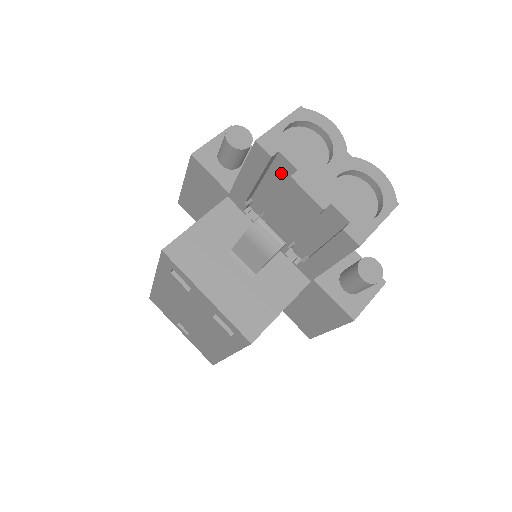
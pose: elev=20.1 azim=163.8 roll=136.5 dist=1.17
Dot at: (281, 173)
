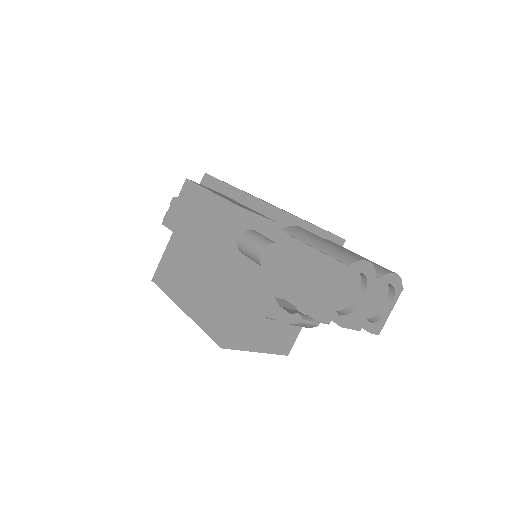
Dot at: occluded
